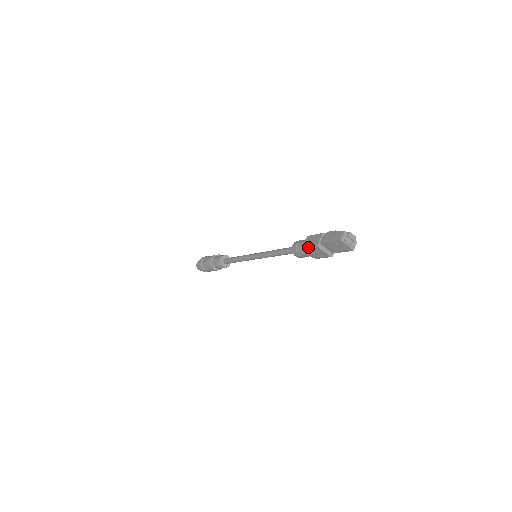
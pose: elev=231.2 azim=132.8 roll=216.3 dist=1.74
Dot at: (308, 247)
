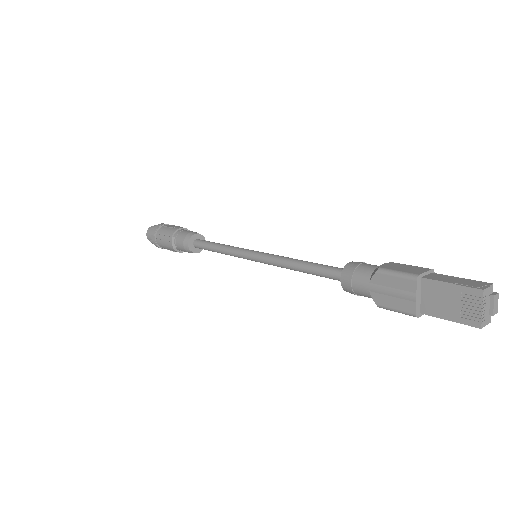
Dot at: (391, 271)
